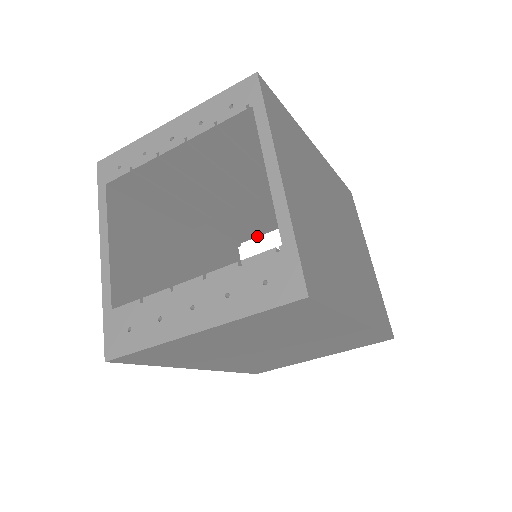
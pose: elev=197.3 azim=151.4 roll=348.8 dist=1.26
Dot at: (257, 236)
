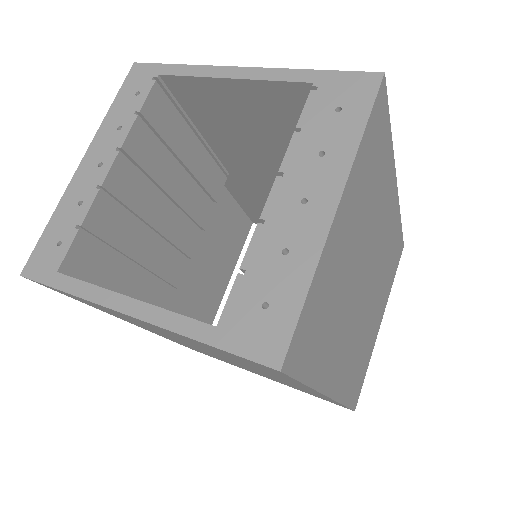
Dot at: (212, 321)
